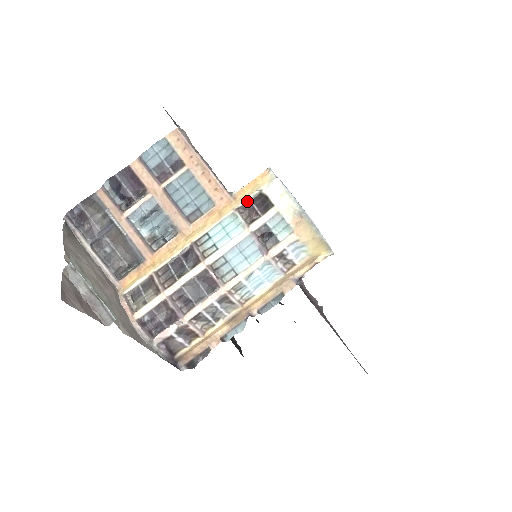
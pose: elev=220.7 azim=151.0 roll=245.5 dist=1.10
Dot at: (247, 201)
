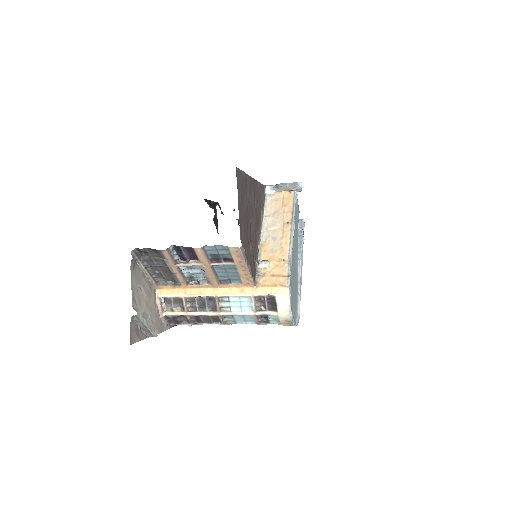
Dot at: (263, 296)
